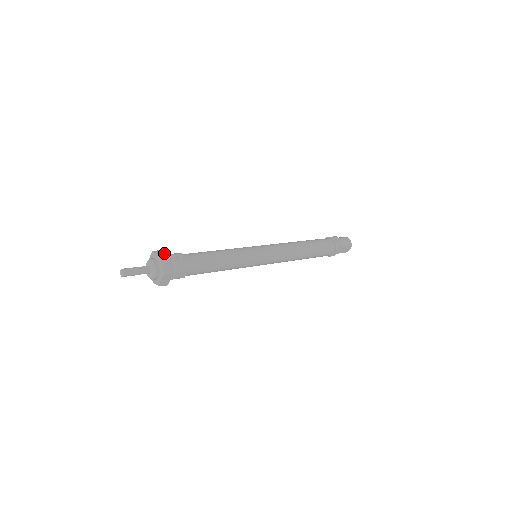
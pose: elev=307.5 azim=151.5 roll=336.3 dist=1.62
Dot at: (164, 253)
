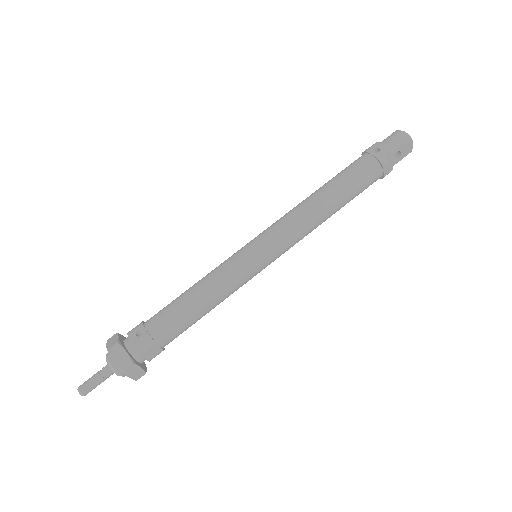
Dot at: (115, 340)
